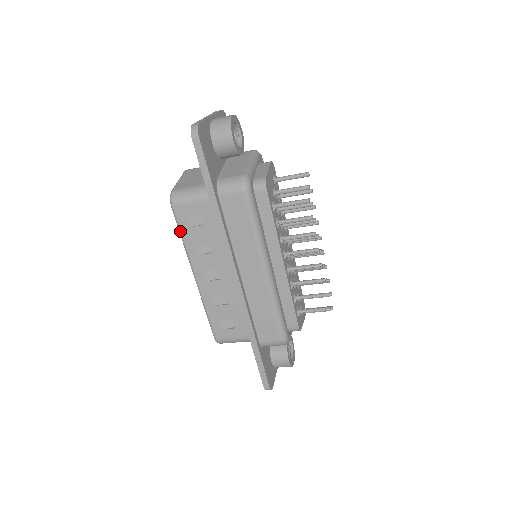
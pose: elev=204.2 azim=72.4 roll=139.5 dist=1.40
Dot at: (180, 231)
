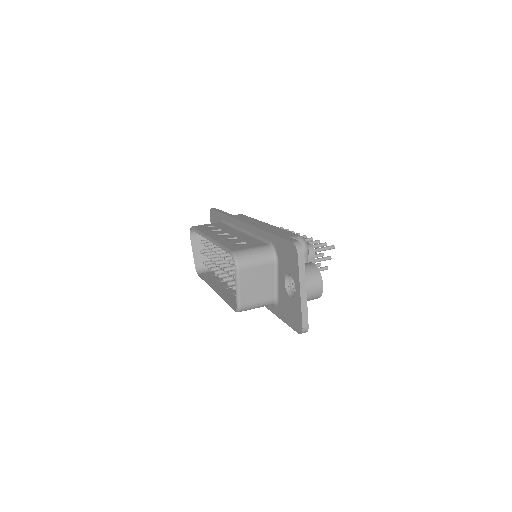
Dot at: occluded
